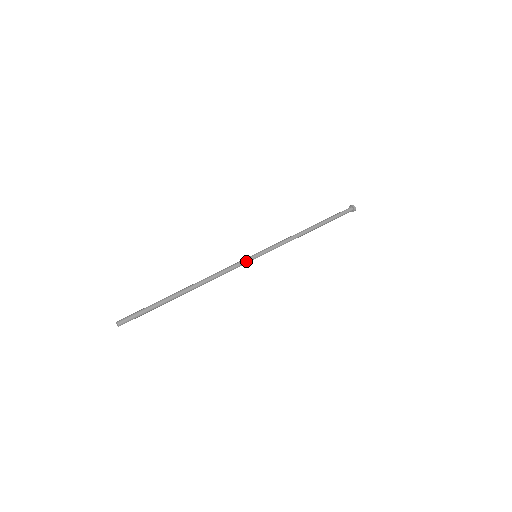
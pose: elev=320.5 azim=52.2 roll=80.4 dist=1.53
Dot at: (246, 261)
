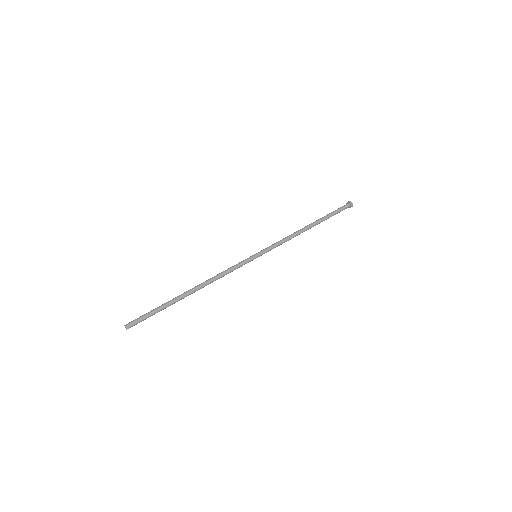
Dot at: occluded
